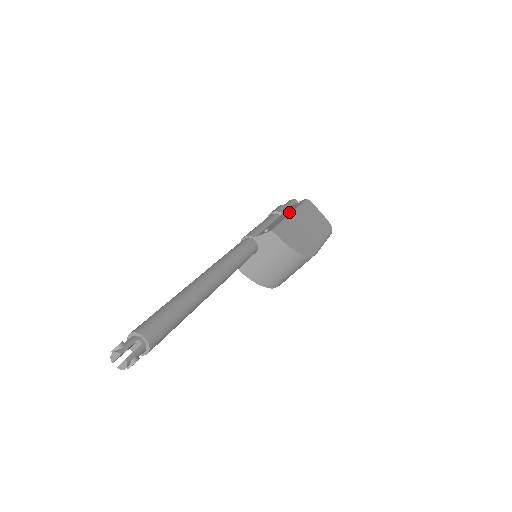
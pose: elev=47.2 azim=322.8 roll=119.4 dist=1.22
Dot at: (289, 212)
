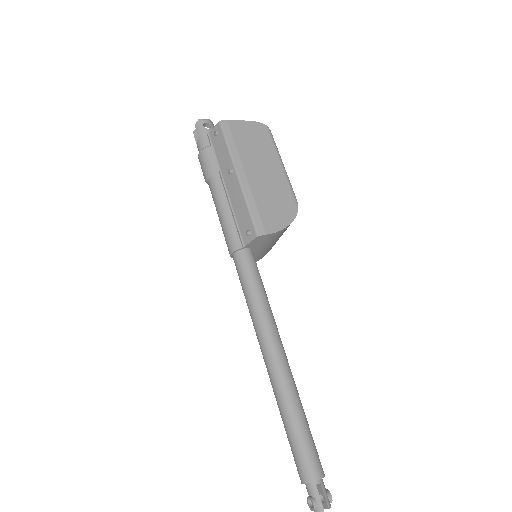
Dot at: (232, 172)
